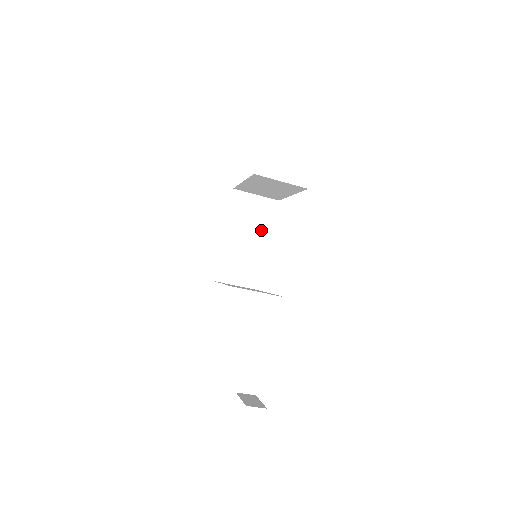
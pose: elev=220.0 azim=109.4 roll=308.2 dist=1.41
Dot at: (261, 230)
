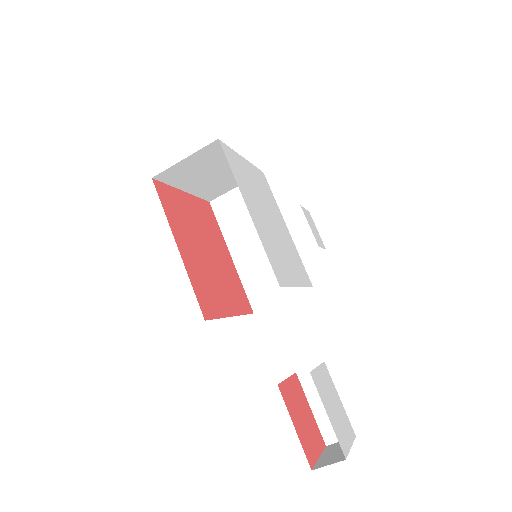
Dot at: occluded
